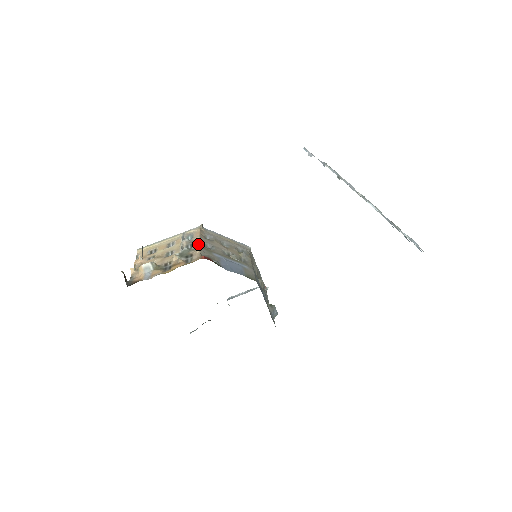
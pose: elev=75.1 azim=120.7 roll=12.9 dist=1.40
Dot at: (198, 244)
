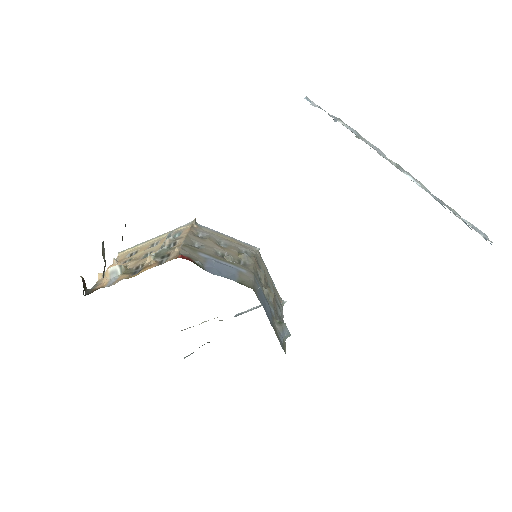
Dot at: (181, 241)
